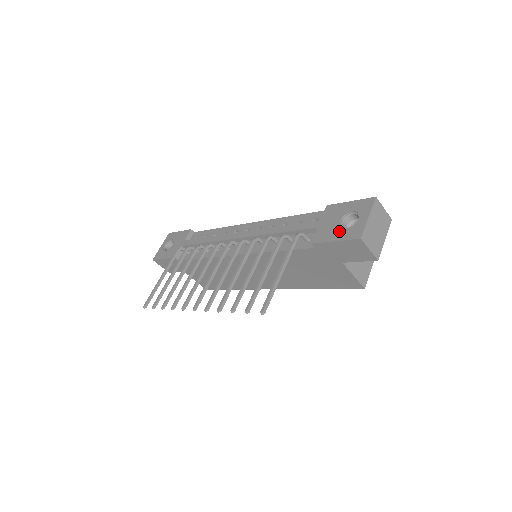
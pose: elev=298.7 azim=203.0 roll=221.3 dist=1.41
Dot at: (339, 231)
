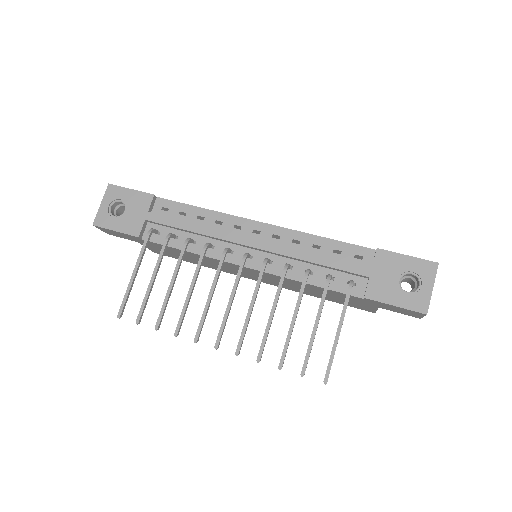
Dot at: (399, 294)
